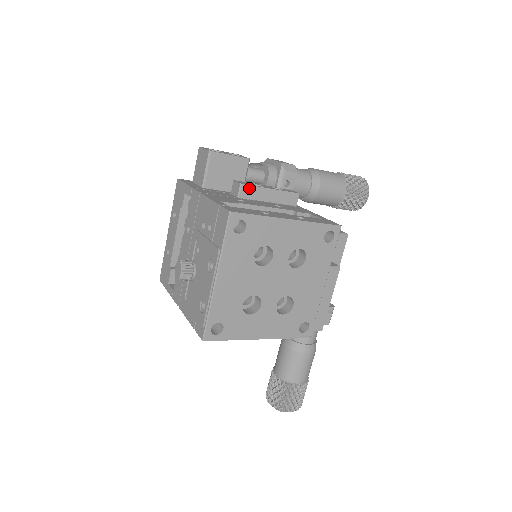
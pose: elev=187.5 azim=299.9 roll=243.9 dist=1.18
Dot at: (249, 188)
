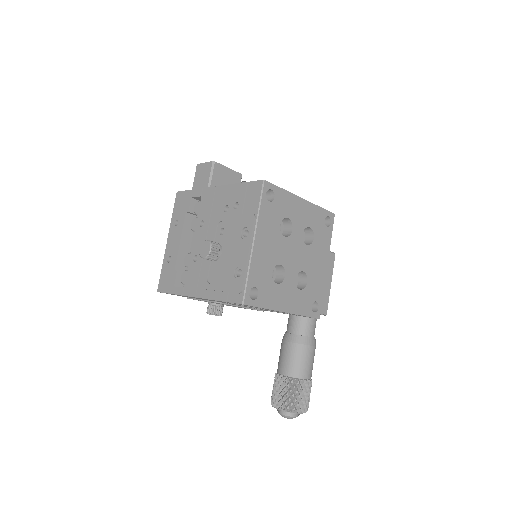
Dot at: occluded
